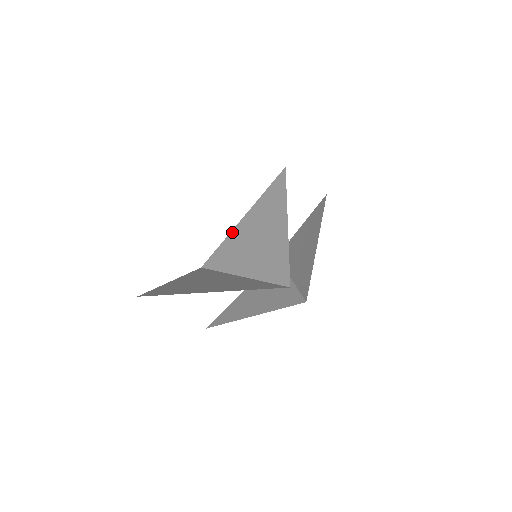
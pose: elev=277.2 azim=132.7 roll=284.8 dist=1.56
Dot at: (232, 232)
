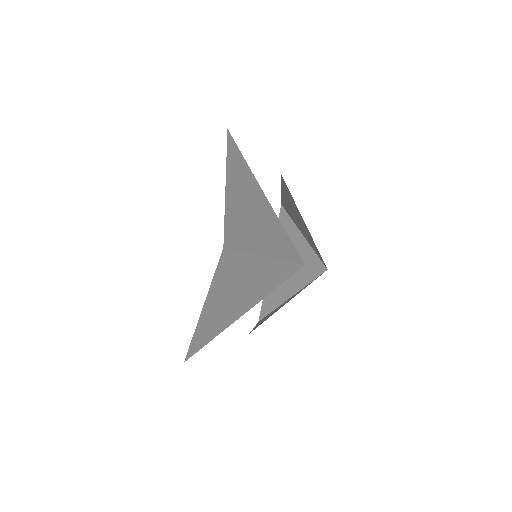
Dot at: (226, 210)
